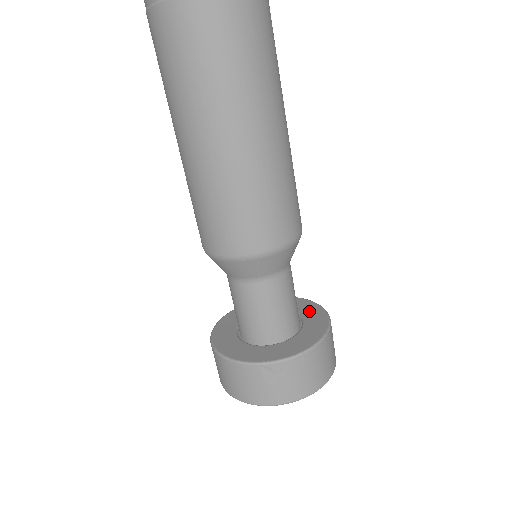
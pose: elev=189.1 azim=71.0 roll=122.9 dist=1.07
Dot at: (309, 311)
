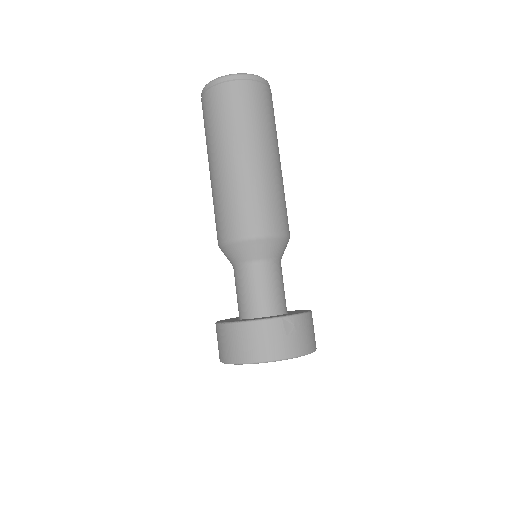
Dot at: occluded
